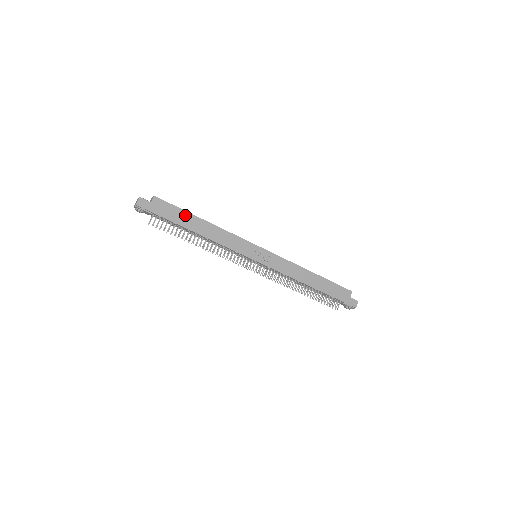
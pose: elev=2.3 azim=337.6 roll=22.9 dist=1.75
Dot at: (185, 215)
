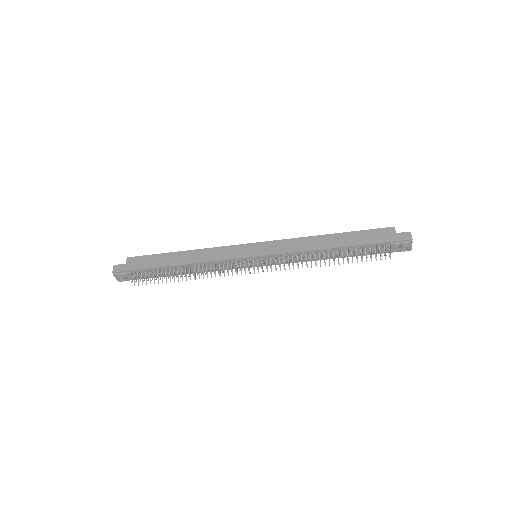
Dot at: (161, 257)
